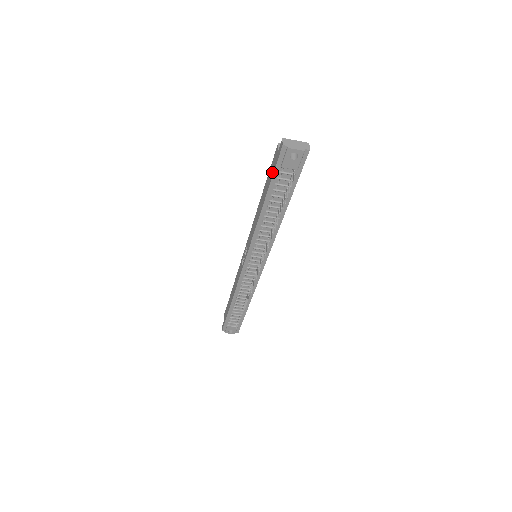
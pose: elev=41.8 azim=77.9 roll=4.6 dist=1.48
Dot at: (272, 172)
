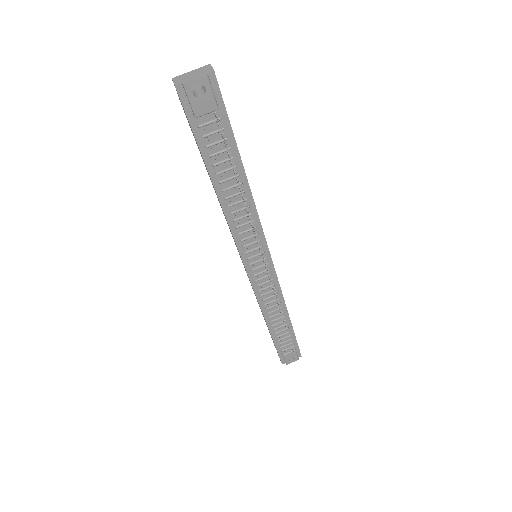
Dot at: occluded
